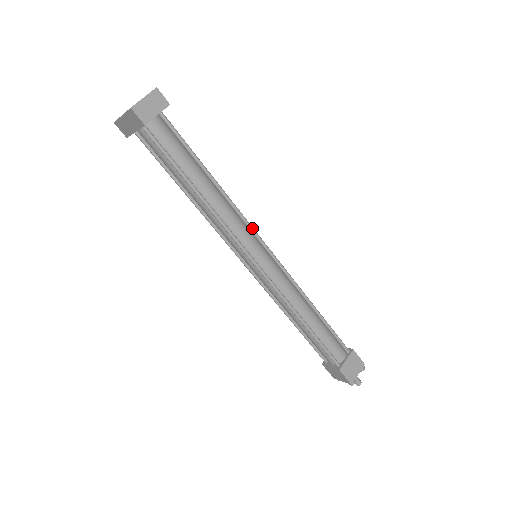
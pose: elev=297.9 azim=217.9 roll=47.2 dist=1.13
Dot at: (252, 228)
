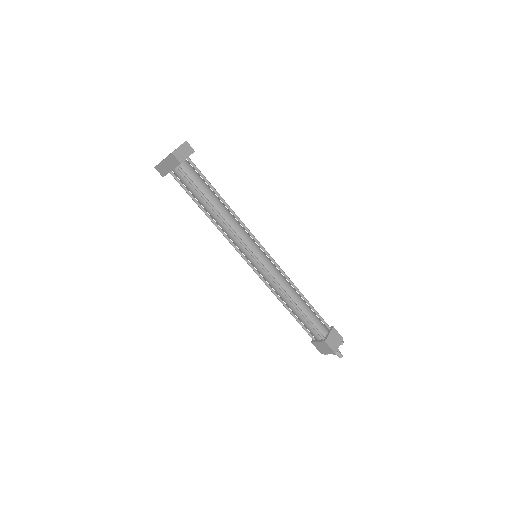
Dot at: (252, 234)
